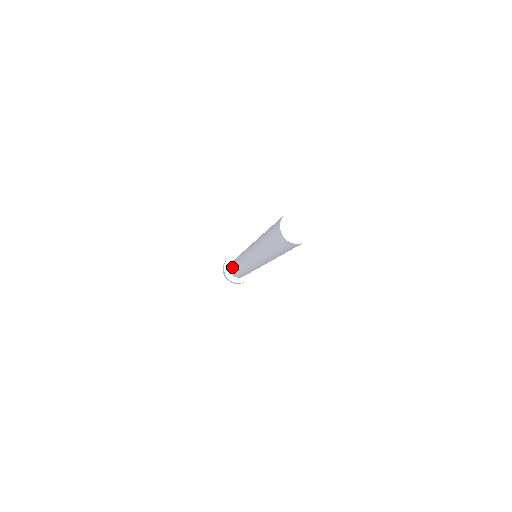
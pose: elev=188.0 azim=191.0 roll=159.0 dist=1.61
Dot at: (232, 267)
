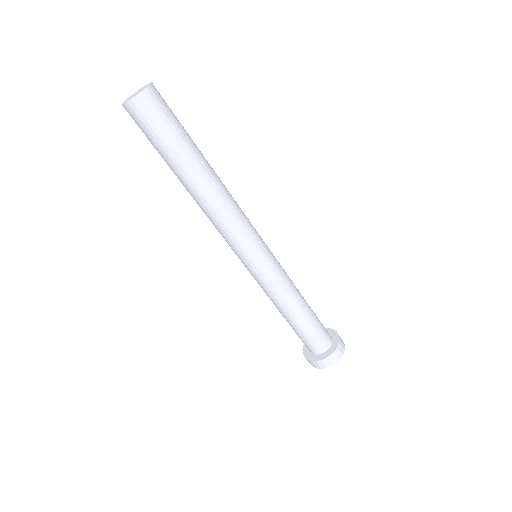
Dot at: occluded
